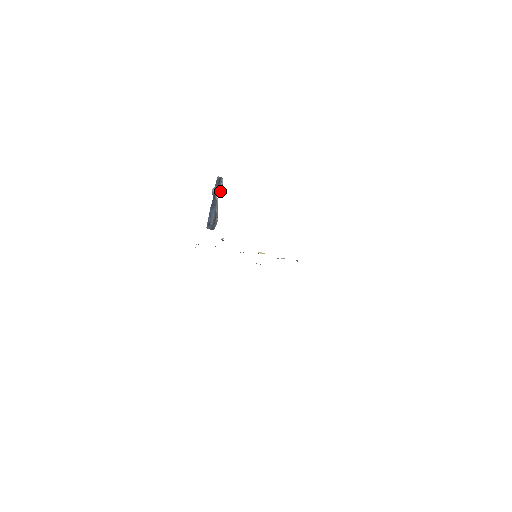
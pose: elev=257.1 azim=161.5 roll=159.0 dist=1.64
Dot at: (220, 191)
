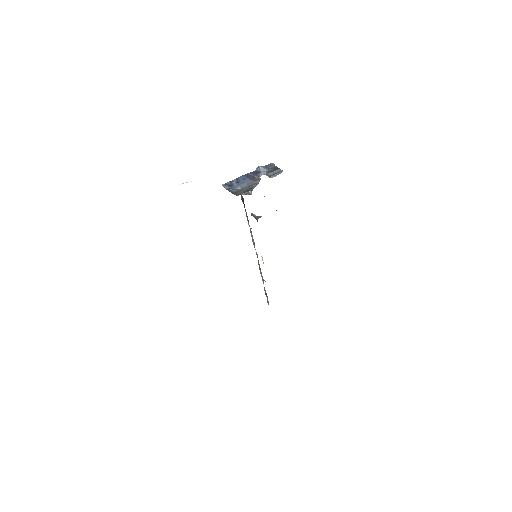
Dot at: (272, 176)
